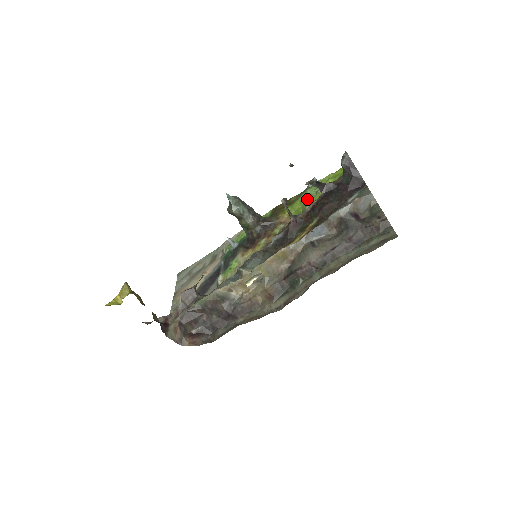
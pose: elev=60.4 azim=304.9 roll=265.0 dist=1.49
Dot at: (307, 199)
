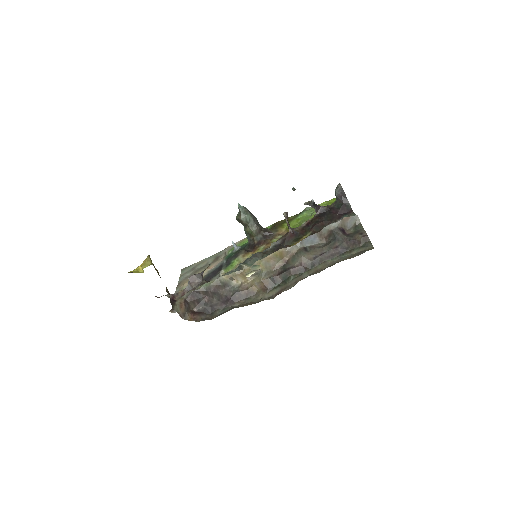
Dot at: (303, 218)
